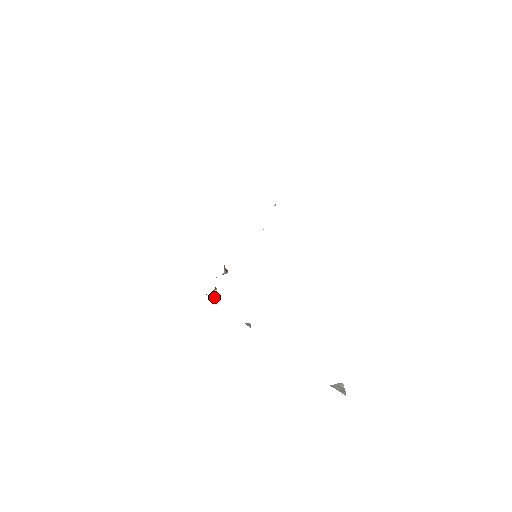
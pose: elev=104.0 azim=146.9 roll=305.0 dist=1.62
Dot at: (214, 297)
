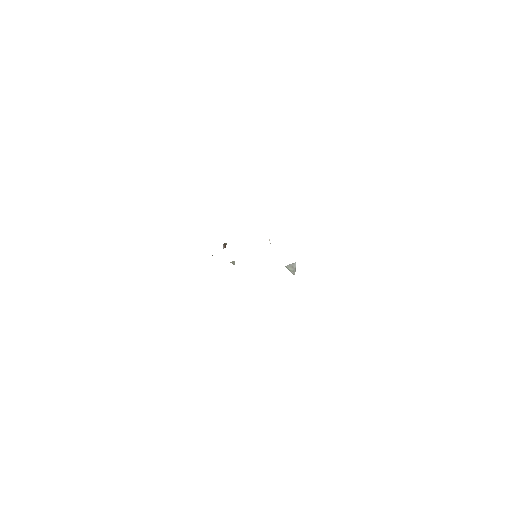
Dot at: occluded
